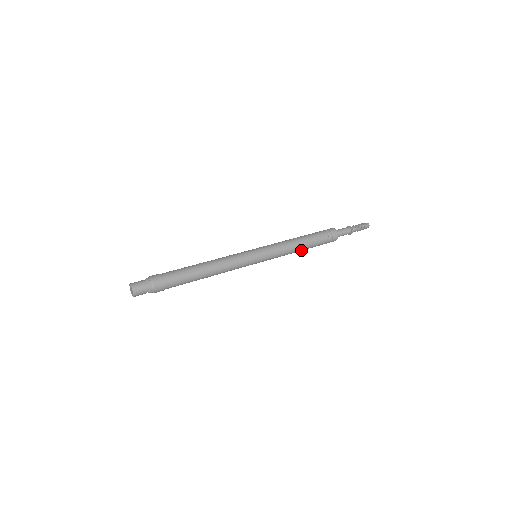
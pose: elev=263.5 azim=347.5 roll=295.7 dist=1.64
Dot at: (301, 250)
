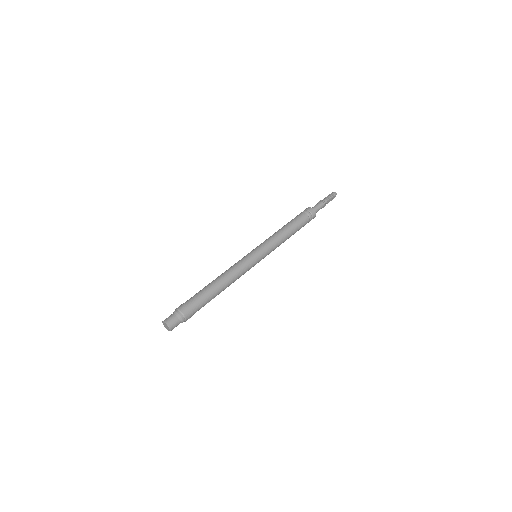
Dot at: (291, 235)
